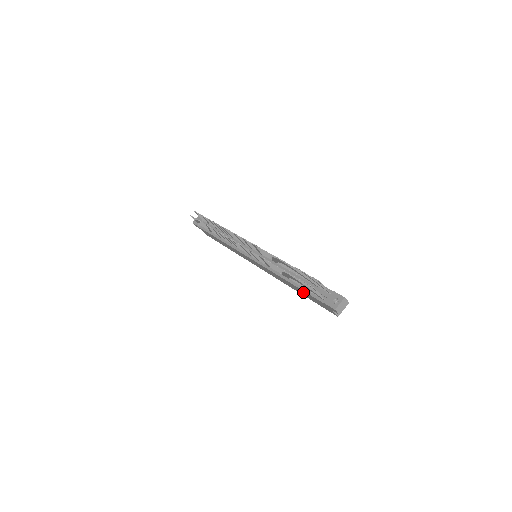
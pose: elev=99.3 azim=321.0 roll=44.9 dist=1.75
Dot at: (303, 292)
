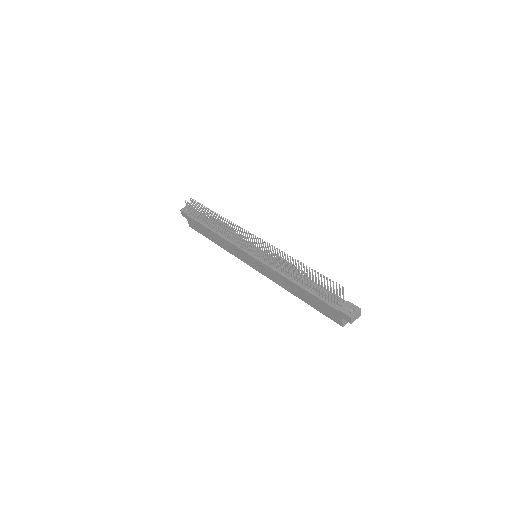
Dot at: (311, 297)
